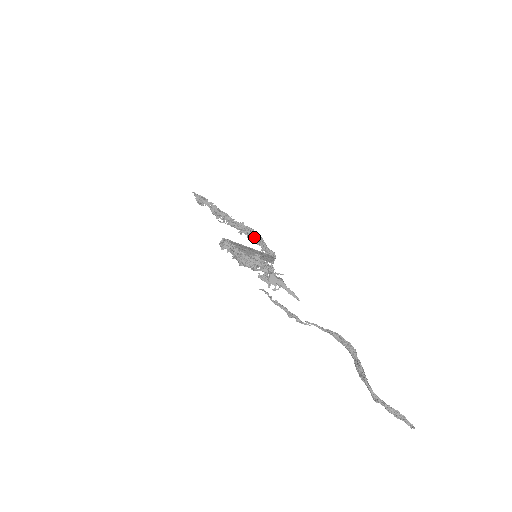
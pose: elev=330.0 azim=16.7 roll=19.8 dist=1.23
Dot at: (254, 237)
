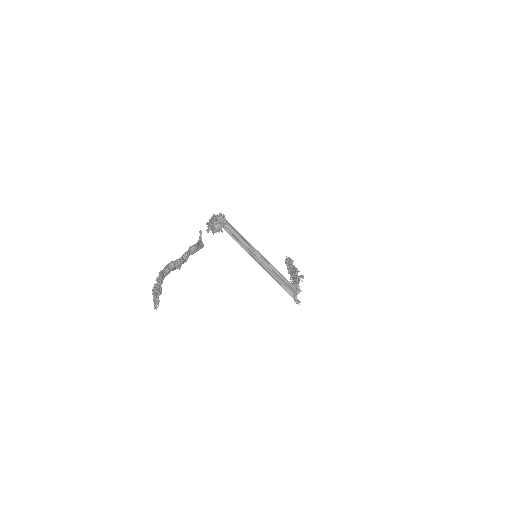
Dot at: occluded
